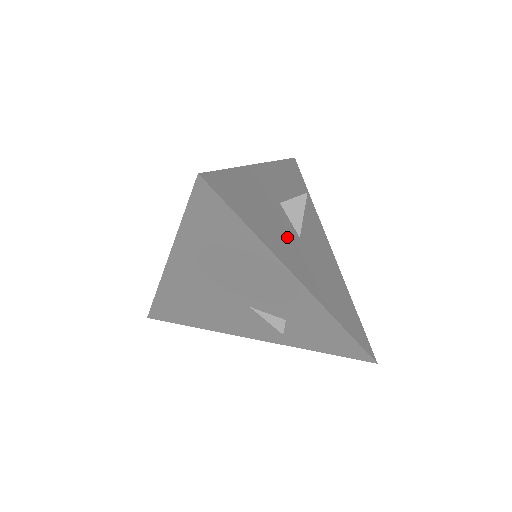
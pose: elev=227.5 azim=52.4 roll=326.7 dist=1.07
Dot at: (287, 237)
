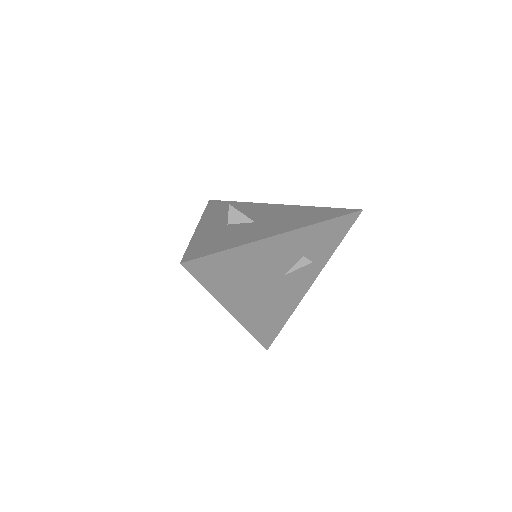
Dot at: (248, 230)
